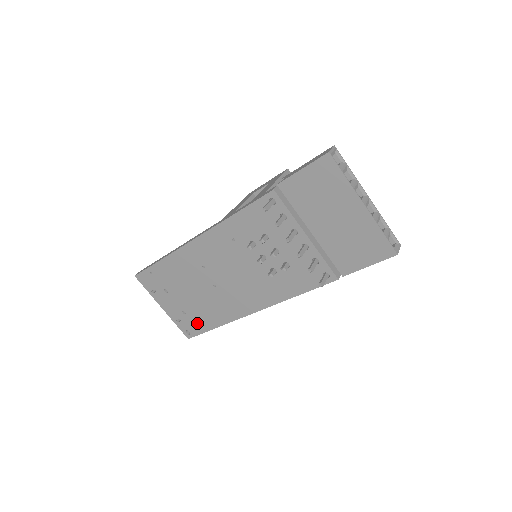
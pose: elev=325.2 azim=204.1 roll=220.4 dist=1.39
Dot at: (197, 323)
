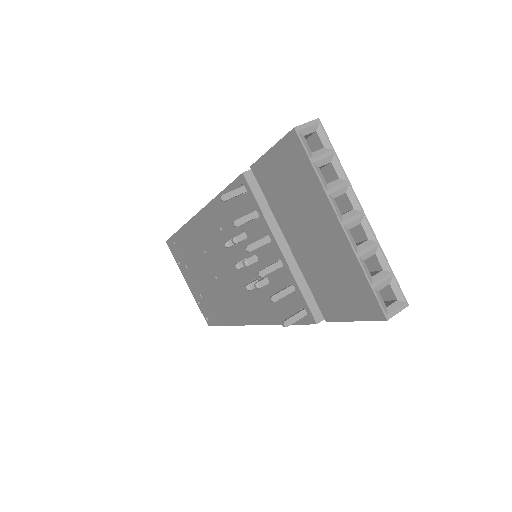
Dot at: (211, 312)
